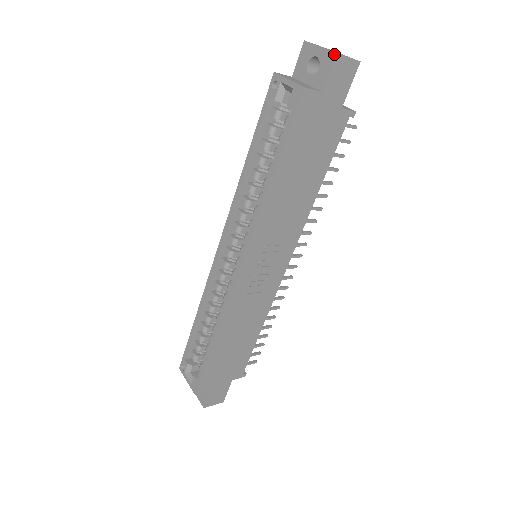
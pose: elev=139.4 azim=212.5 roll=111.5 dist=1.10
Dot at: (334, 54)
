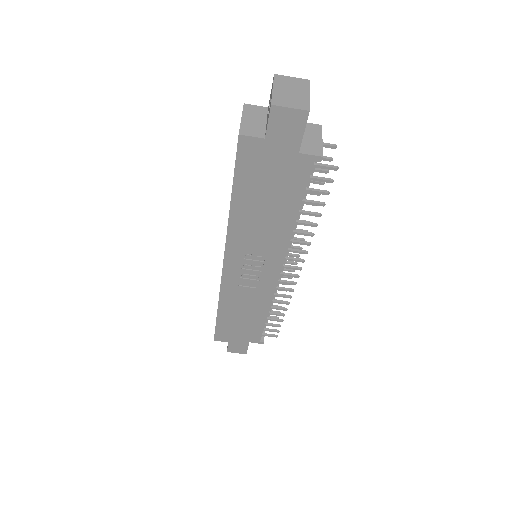
Dot at: (271, 104)
